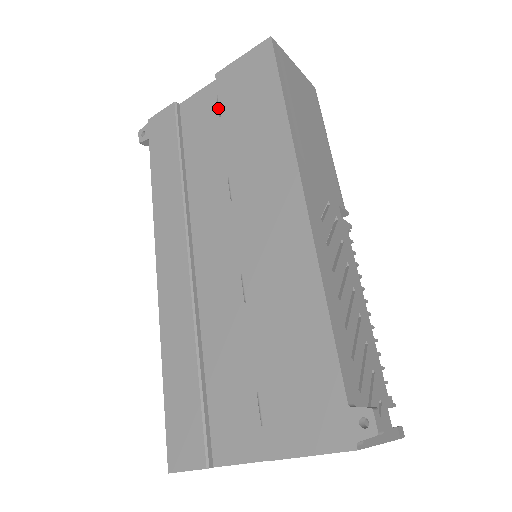
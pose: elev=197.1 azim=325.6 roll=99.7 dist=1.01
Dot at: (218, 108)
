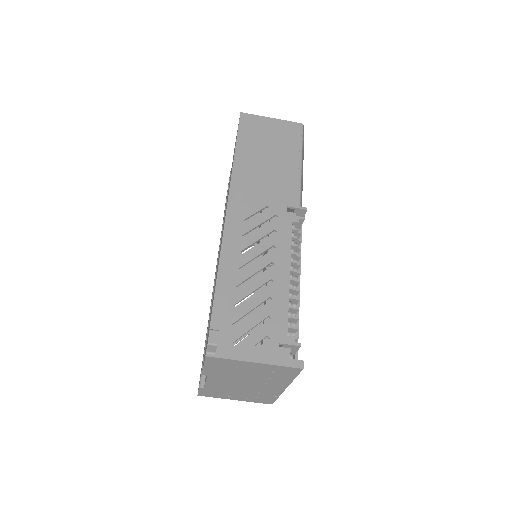
Dot at: occluded
